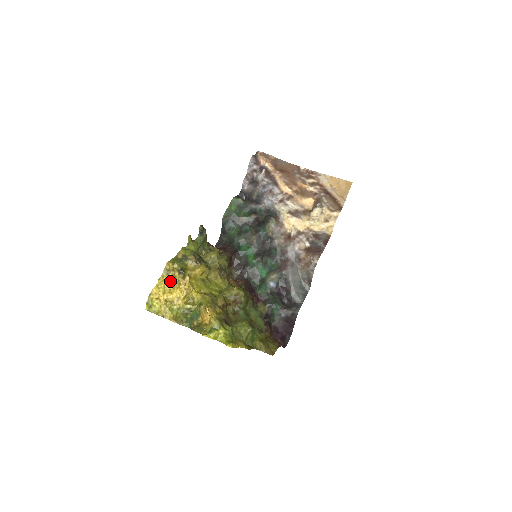
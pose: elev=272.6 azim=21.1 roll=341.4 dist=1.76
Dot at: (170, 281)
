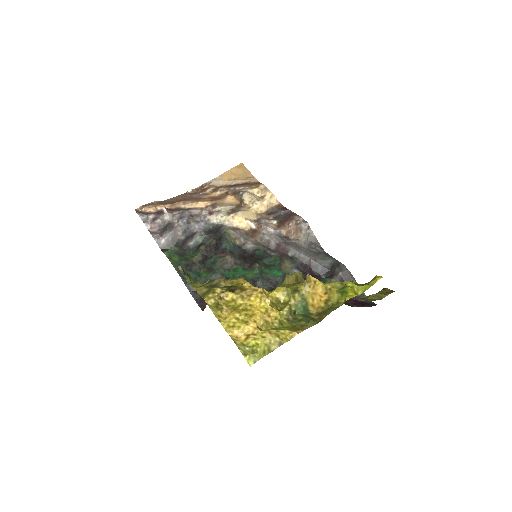
Dot at: (233, 310)
